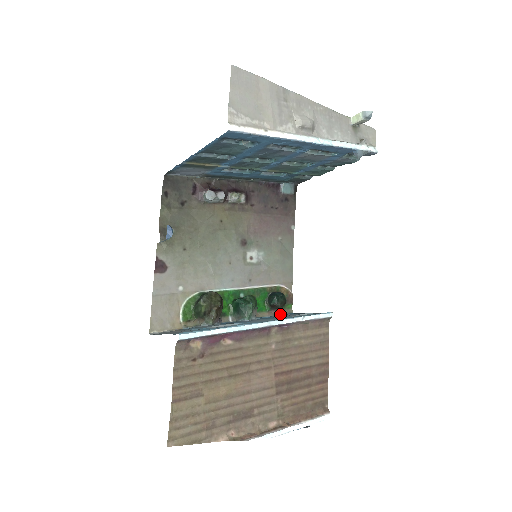
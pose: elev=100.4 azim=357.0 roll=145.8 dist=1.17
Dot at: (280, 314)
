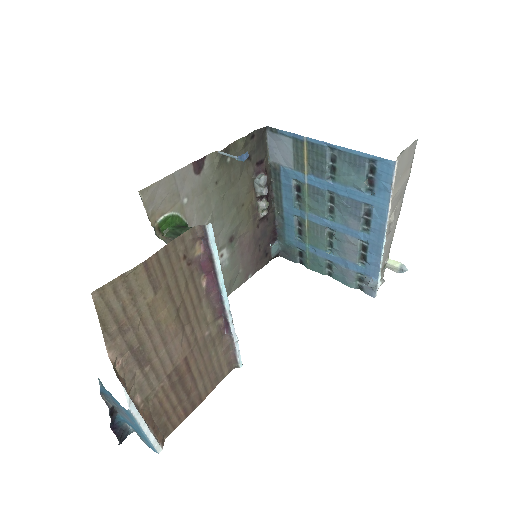
Dot at: occluded
